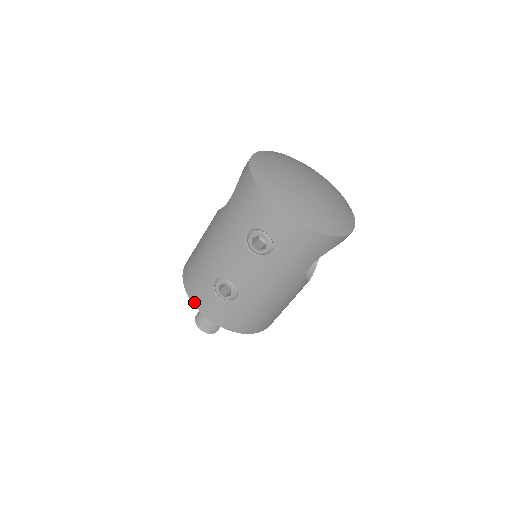
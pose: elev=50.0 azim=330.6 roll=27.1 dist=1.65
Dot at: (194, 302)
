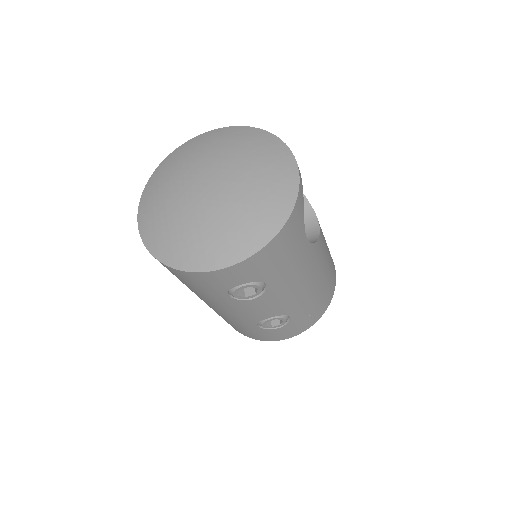
Dot at: occluded
